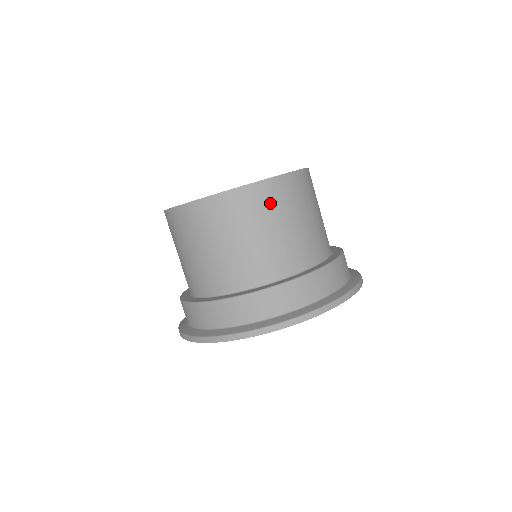
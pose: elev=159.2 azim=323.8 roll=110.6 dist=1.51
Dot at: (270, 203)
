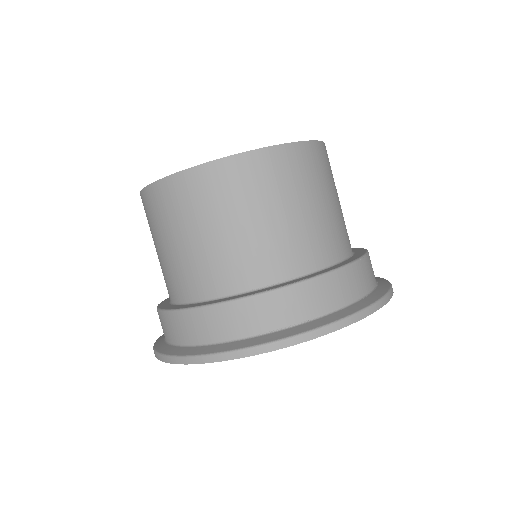
Dot at: (255, 183)
